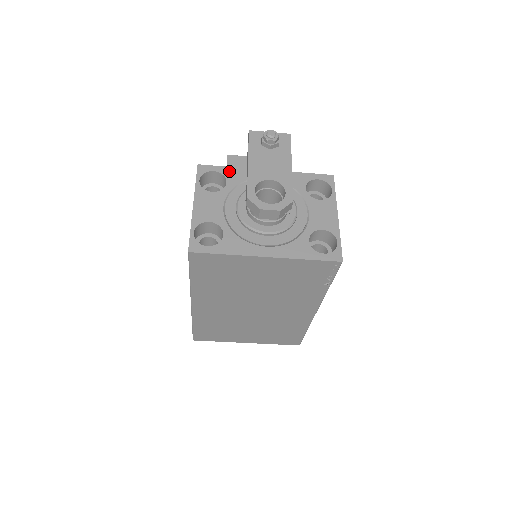
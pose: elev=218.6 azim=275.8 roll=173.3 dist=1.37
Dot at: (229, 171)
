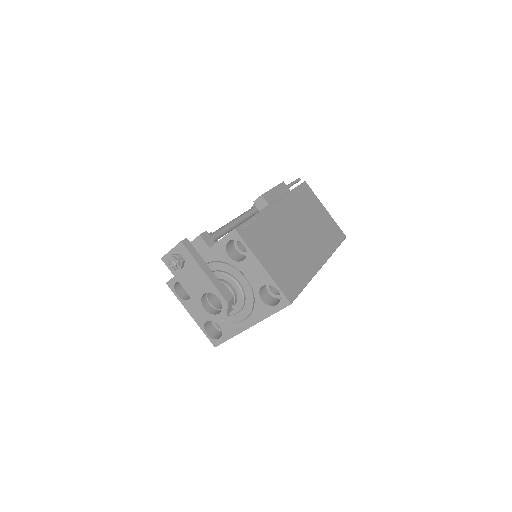
Dot at: occluded
